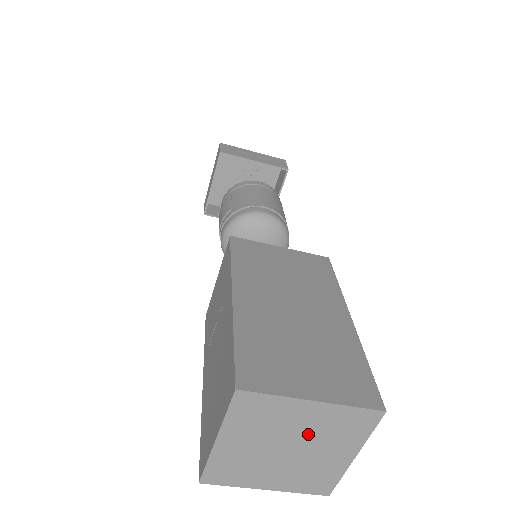
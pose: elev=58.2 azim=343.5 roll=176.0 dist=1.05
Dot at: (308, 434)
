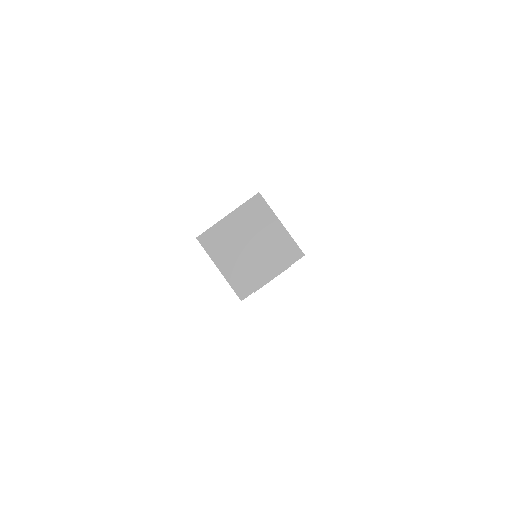
Dot at: (247, 231)
